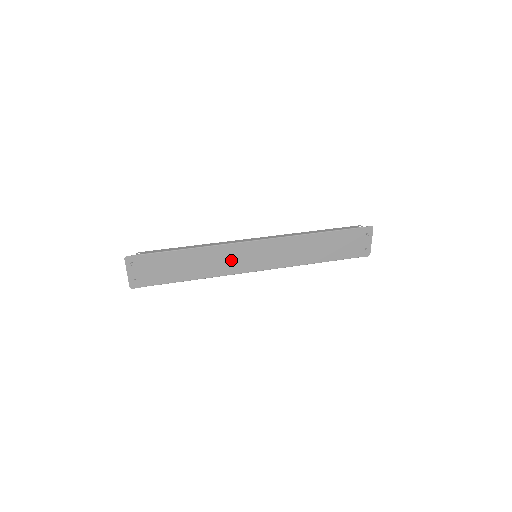
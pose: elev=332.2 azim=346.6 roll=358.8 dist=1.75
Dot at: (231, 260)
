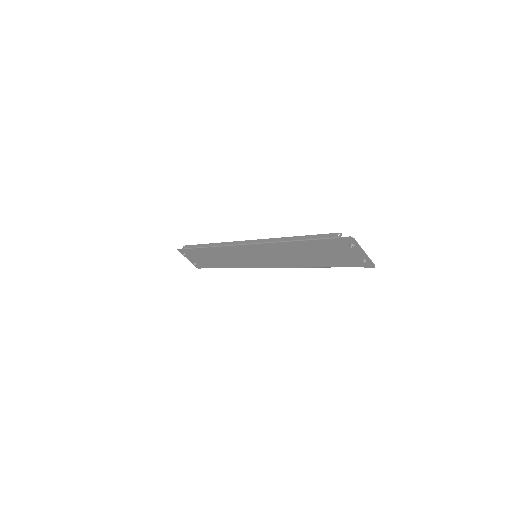
Dot at: (240, 257)
